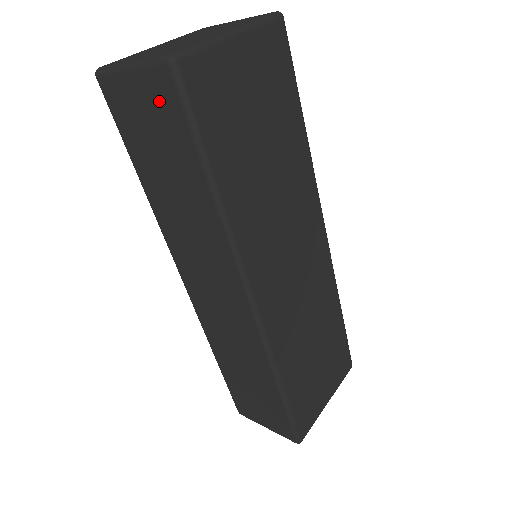
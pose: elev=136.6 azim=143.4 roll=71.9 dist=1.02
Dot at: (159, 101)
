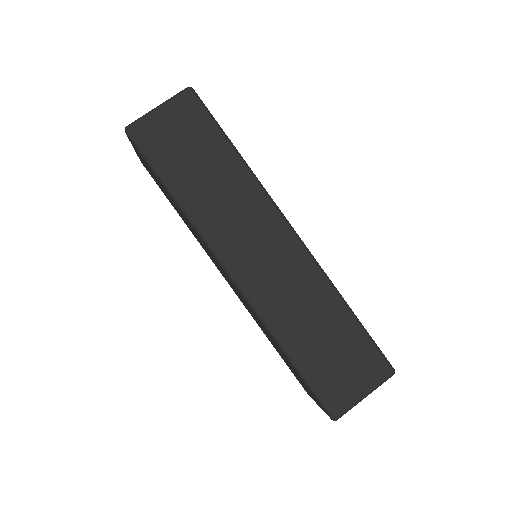
Dot at: (186, 114)
